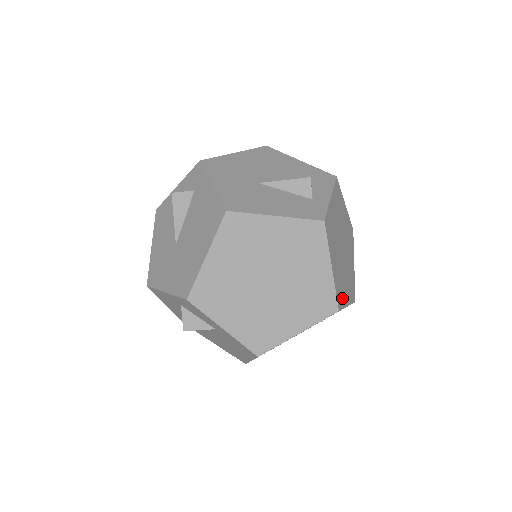
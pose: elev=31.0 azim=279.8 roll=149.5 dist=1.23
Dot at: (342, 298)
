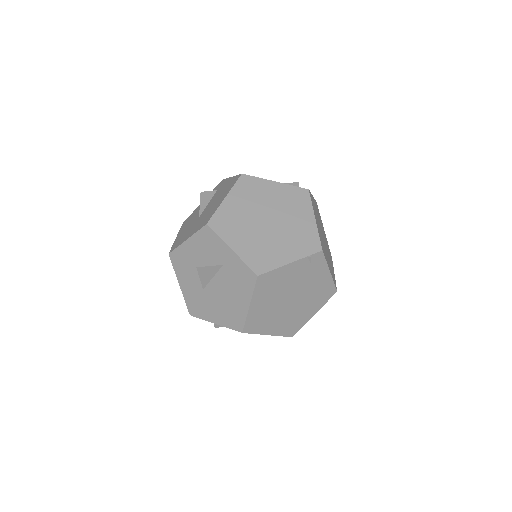
Dot at: (325, 255)
